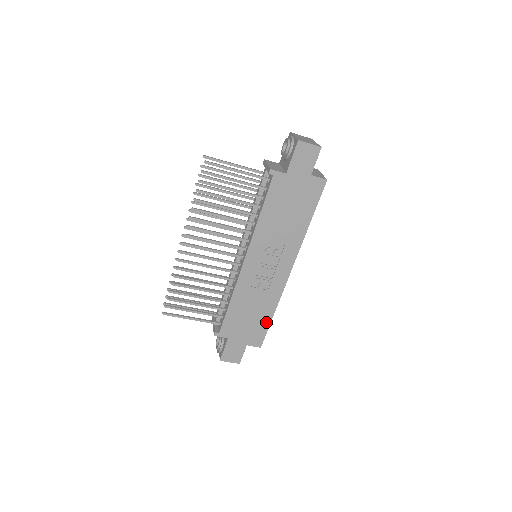
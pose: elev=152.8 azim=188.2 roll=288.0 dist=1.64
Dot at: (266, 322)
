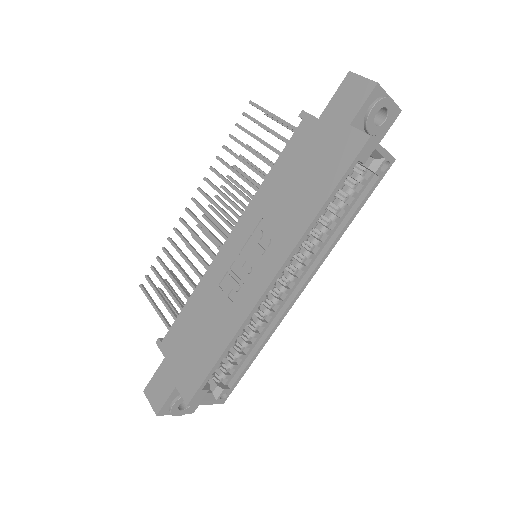
Dot at: (210, 360)
